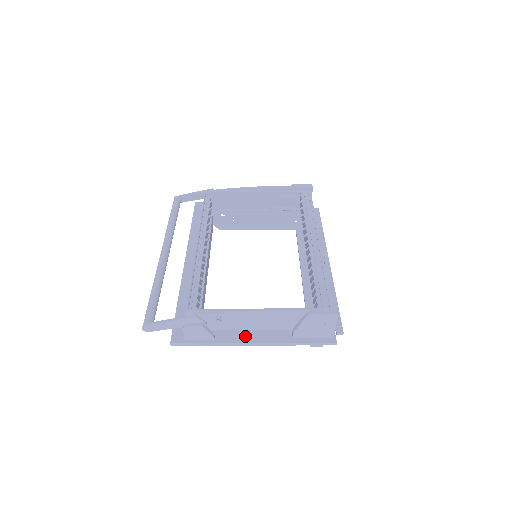
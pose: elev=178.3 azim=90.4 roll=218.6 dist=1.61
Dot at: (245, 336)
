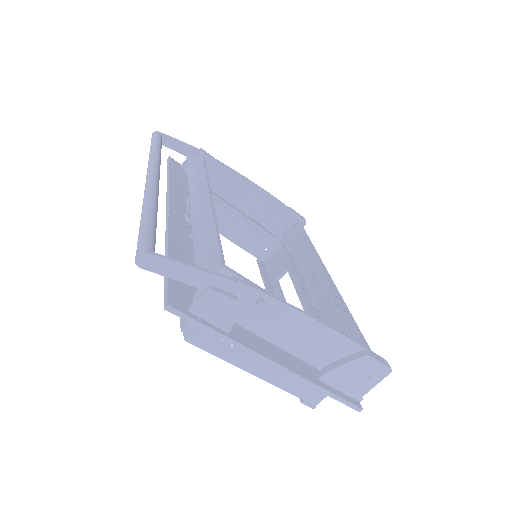
Dot at: (266, 348)
